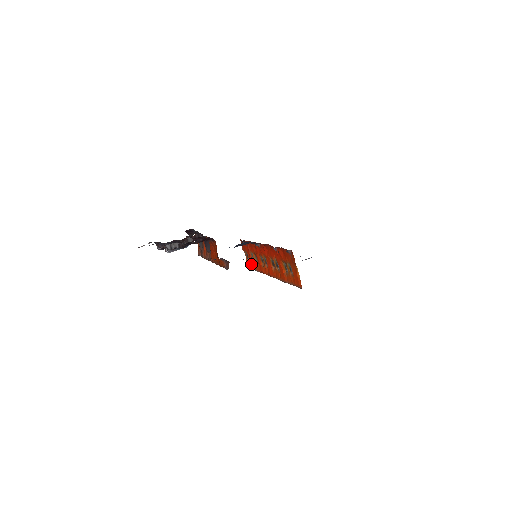
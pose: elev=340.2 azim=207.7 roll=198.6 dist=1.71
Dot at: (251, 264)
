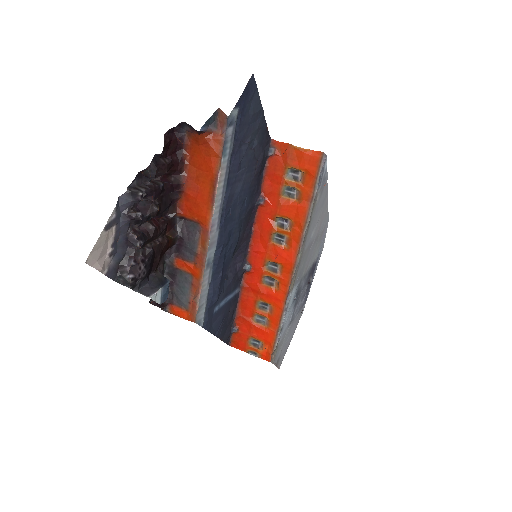
Dot at: (268, 337)
